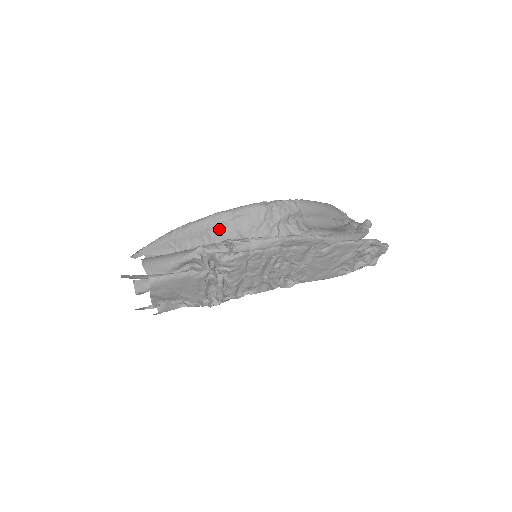
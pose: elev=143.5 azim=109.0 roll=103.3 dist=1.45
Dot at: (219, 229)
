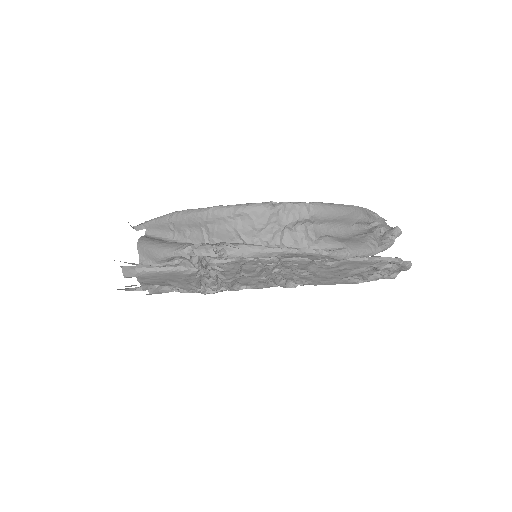
Dot at: (218, 224)
